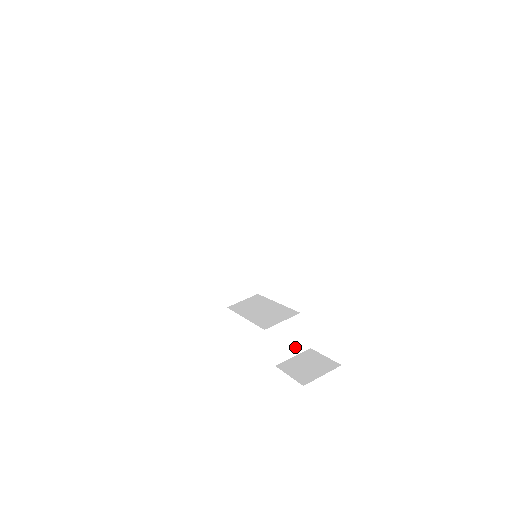
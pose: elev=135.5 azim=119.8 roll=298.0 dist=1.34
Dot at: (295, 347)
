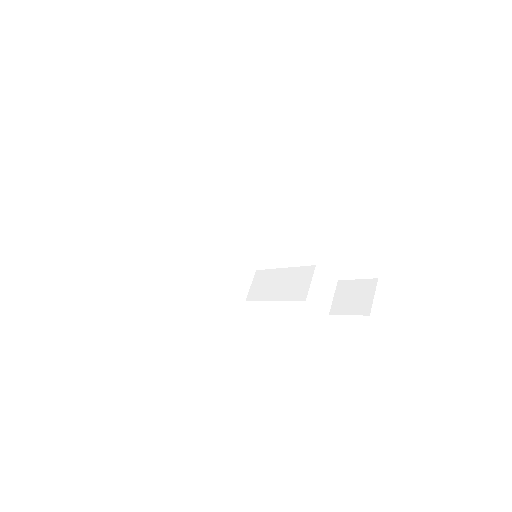
Dot at: (330, 290)
